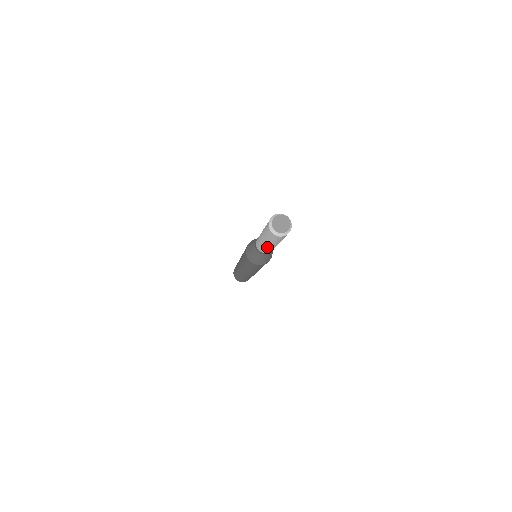
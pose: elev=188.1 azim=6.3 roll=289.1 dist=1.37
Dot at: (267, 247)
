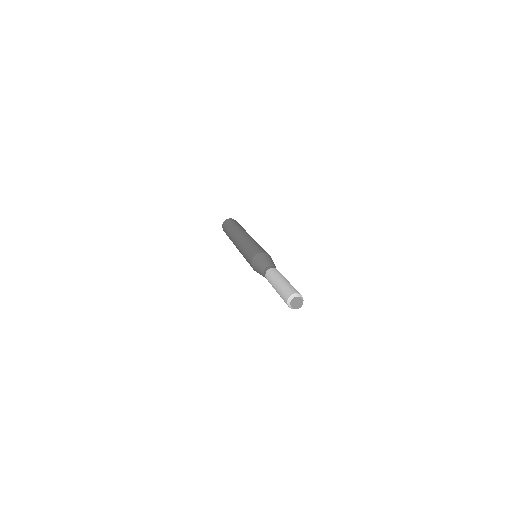
Dot at: occluded
